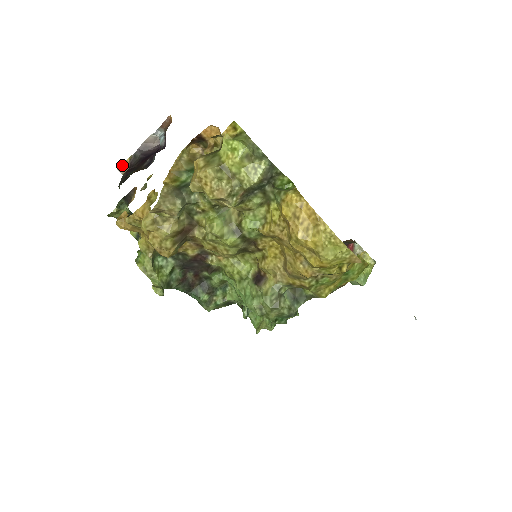
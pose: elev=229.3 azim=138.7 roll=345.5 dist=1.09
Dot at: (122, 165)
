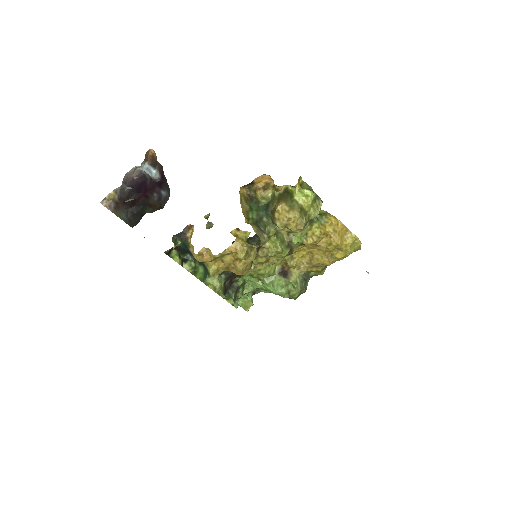
Dot at: (105, 198)
